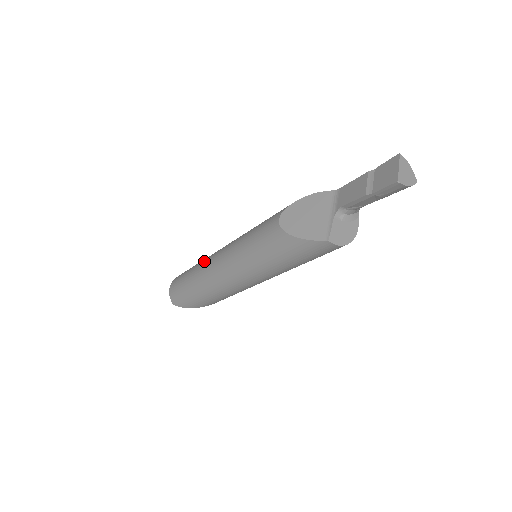
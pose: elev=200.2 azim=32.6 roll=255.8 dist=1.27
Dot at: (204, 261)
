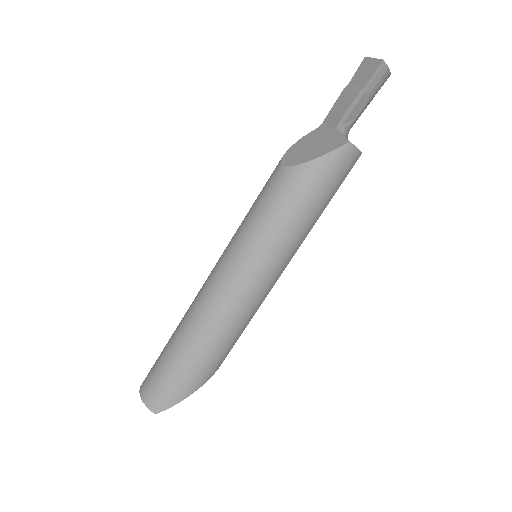
Dot at: (188, 309)
